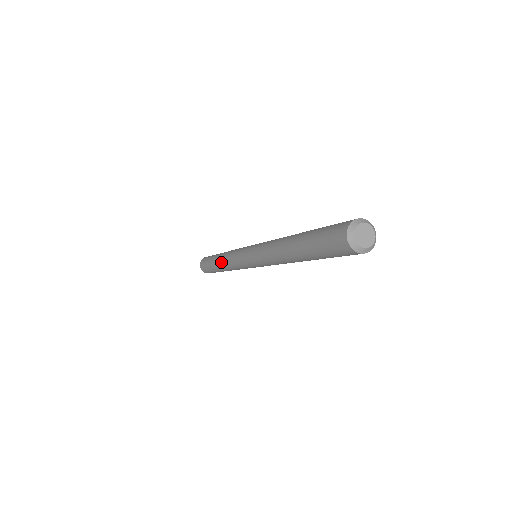
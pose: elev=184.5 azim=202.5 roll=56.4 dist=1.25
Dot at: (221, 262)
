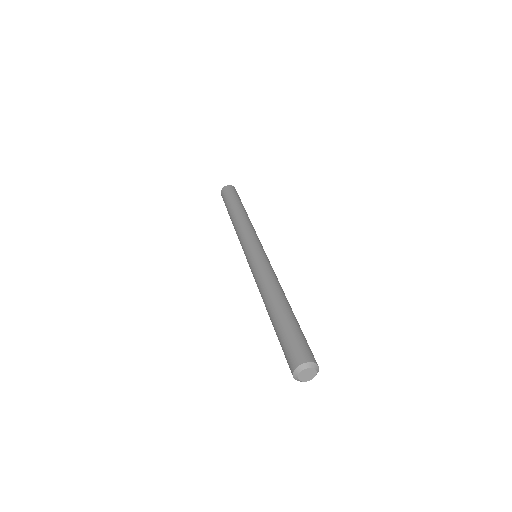
Dot at: (234, 221)
